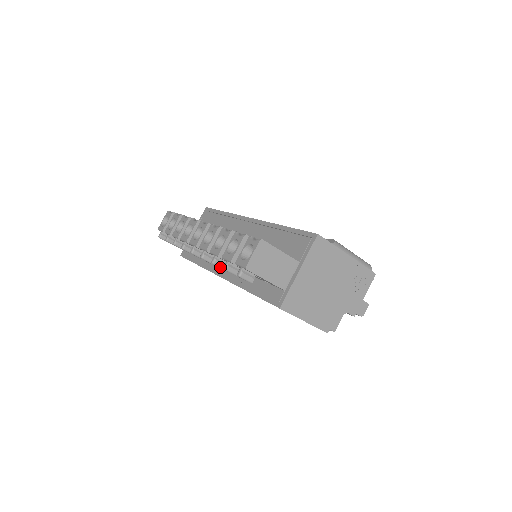
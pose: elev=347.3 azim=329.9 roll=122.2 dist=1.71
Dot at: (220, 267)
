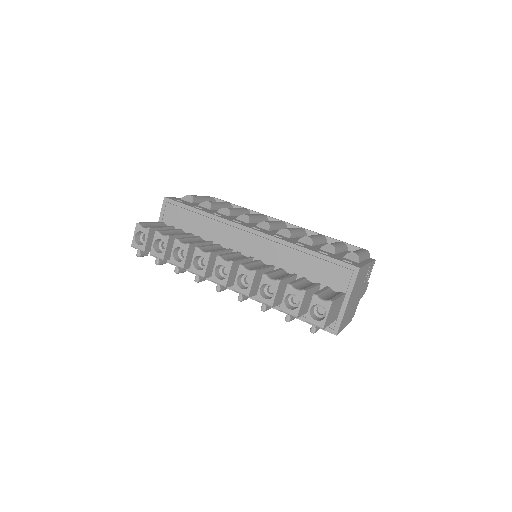
Dot at: occluded
